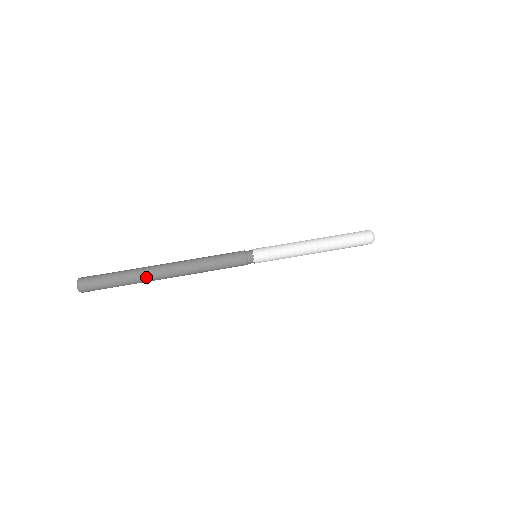
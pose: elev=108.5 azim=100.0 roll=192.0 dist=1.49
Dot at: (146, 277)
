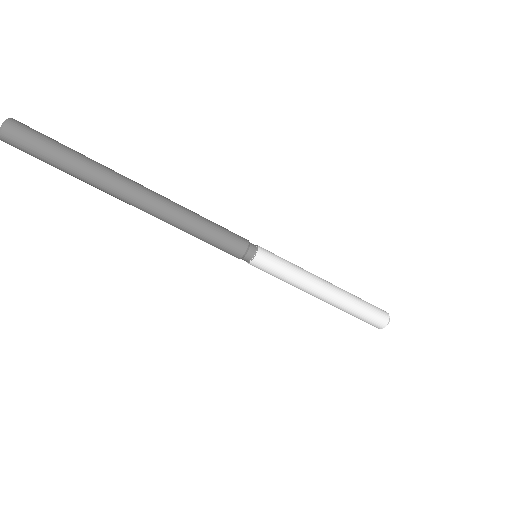
Dot at: (105, 192)
